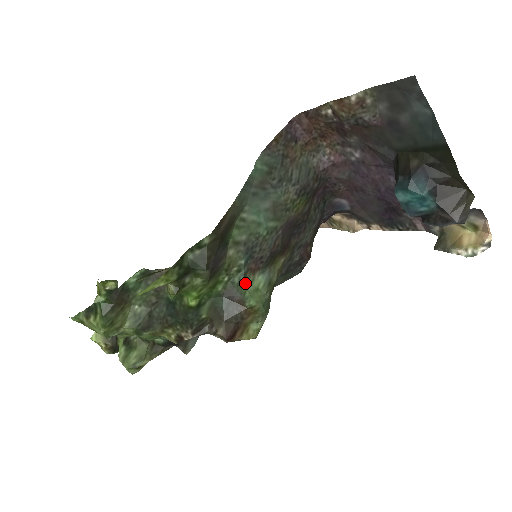
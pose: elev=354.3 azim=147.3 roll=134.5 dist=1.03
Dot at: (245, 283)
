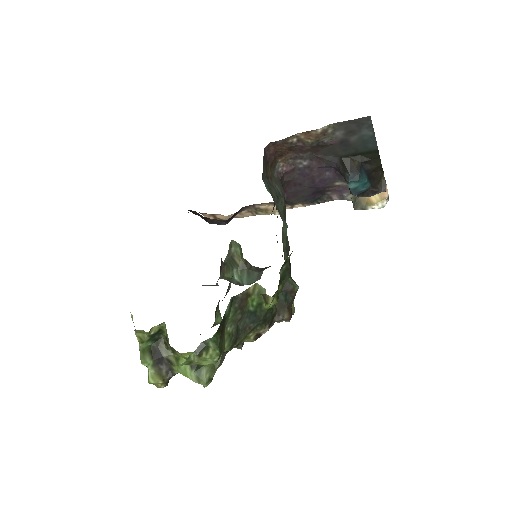
Dot at: occluded
